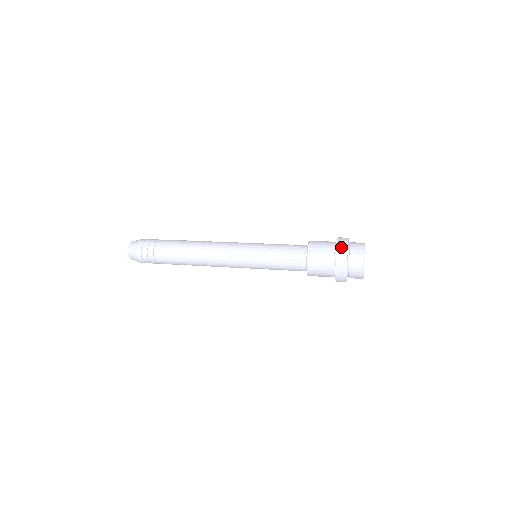
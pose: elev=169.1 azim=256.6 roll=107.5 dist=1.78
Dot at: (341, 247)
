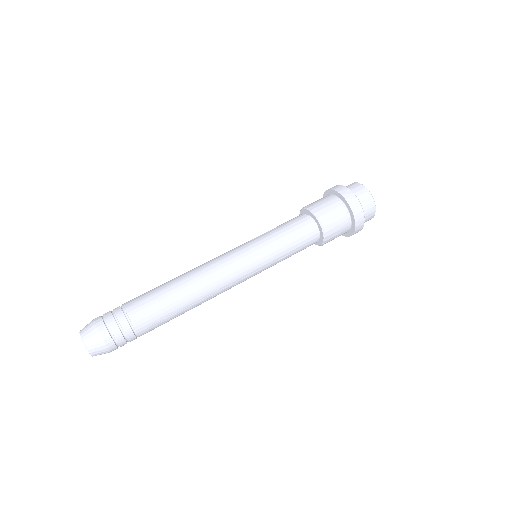
Dot at: (358, 213)
